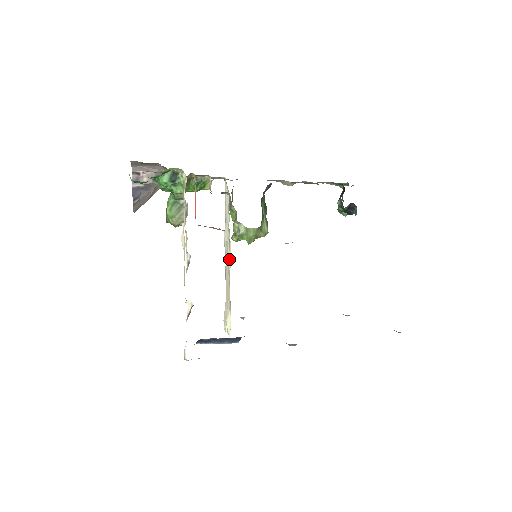
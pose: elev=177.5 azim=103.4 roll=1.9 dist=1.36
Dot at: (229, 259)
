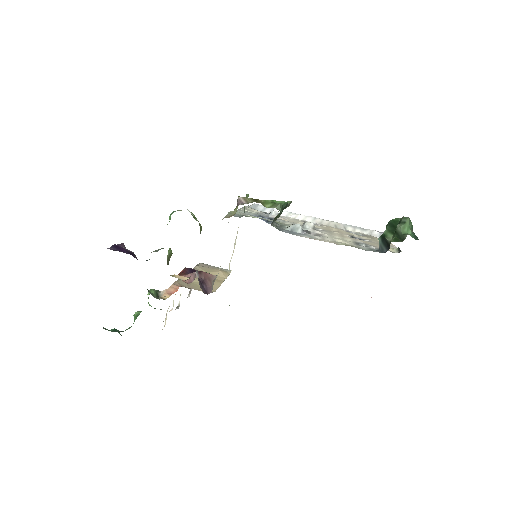
Dot at: occluded
